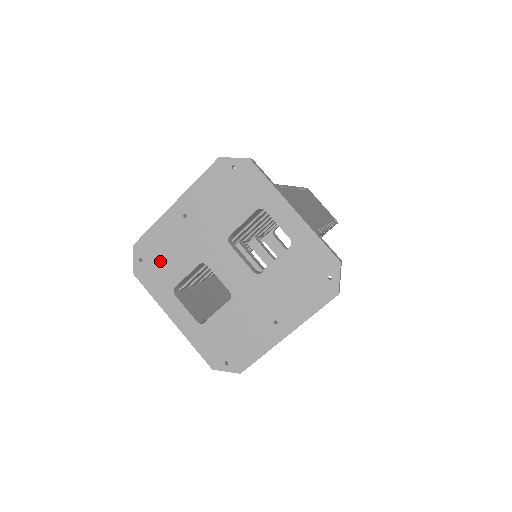
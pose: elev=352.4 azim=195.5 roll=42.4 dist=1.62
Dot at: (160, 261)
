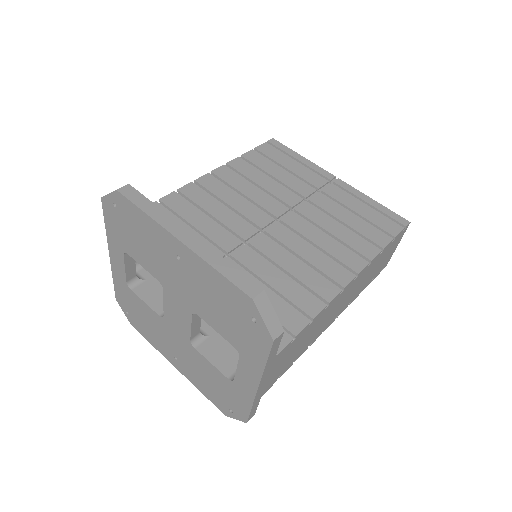
Dot at: (130, 231)
